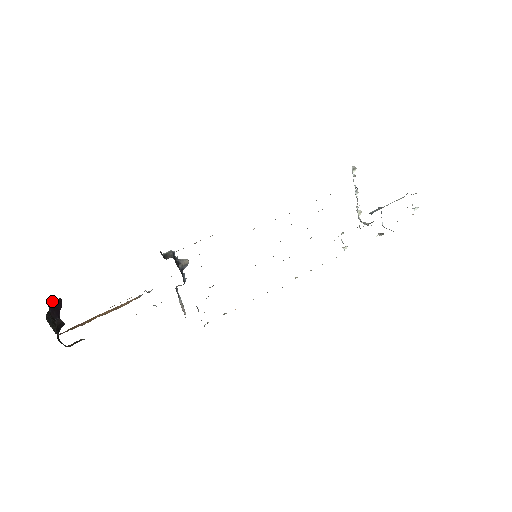
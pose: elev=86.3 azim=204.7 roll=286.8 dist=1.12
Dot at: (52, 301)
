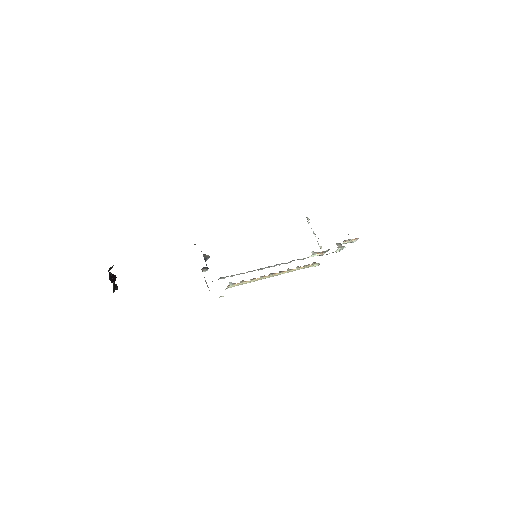
Dot at: occluded
